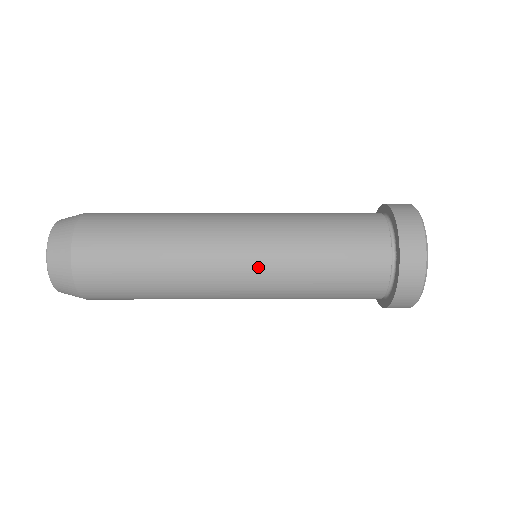
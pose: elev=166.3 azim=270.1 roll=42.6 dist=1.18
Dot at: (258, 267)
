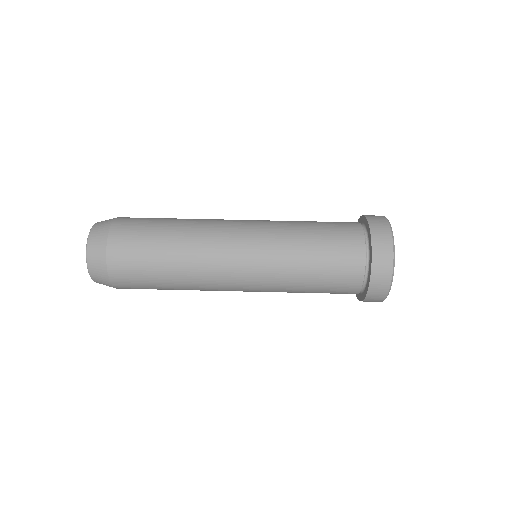
Dot at: (257, 280)
